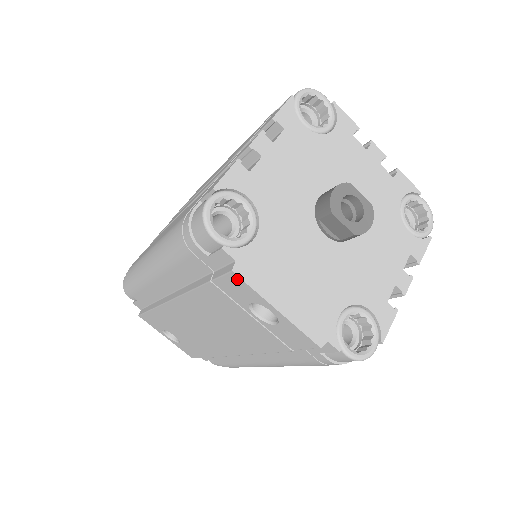
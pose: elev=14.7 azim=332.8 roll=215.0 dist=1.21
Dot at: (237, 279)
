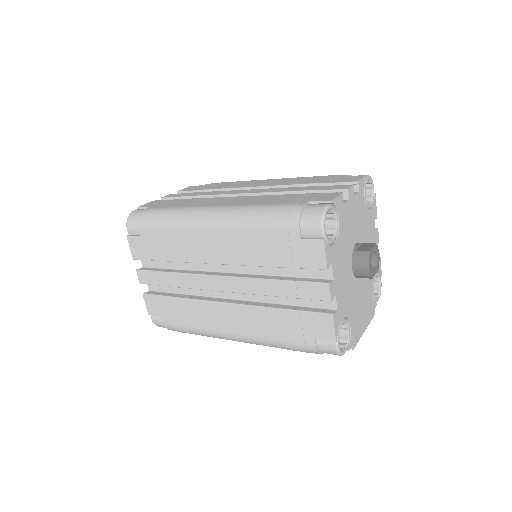
Dot at: occluded
